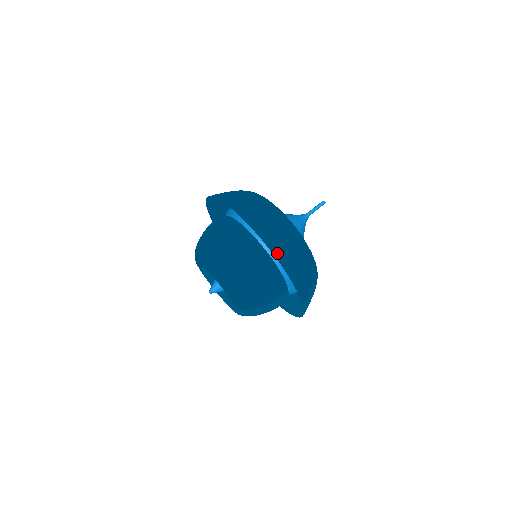
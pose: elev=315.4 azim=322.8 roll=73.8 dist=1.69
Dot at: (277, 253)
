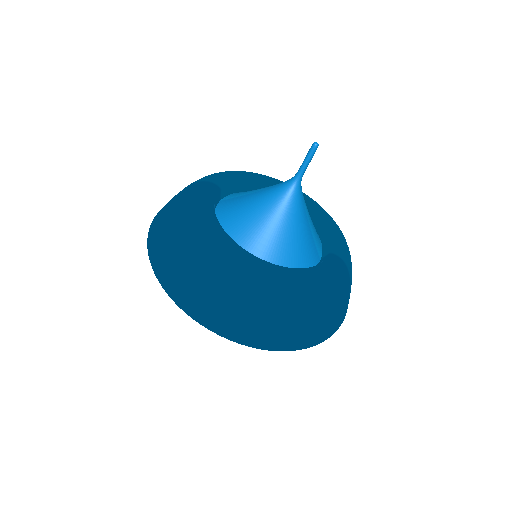
Dot at: (294, 346)
